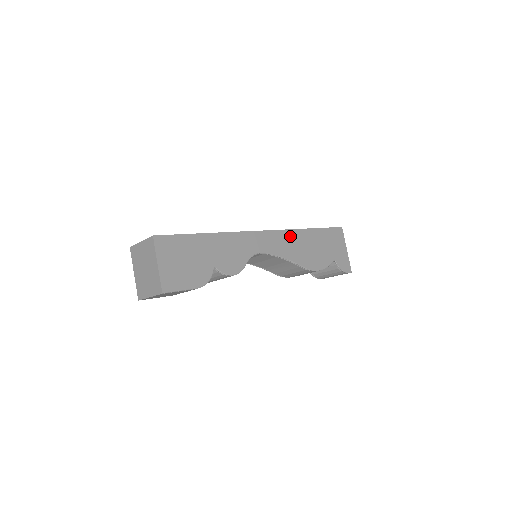
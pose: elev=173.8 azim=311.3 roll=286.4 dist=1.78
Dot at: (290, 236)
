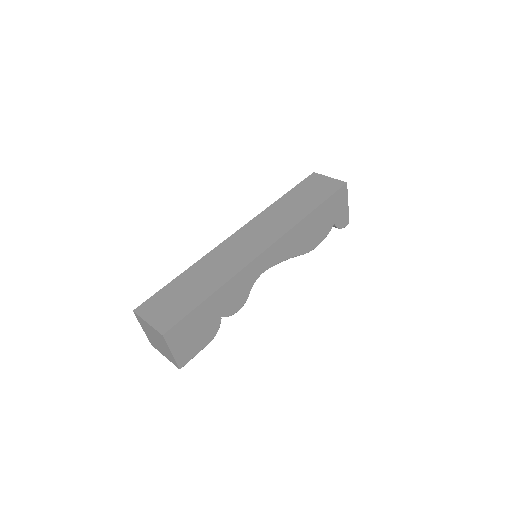
Dot at: (292, 234)
